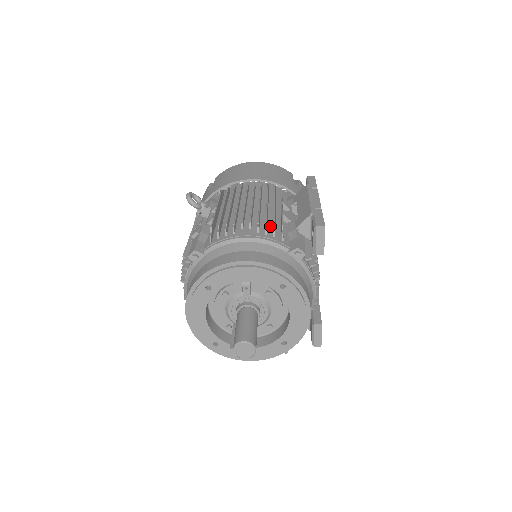
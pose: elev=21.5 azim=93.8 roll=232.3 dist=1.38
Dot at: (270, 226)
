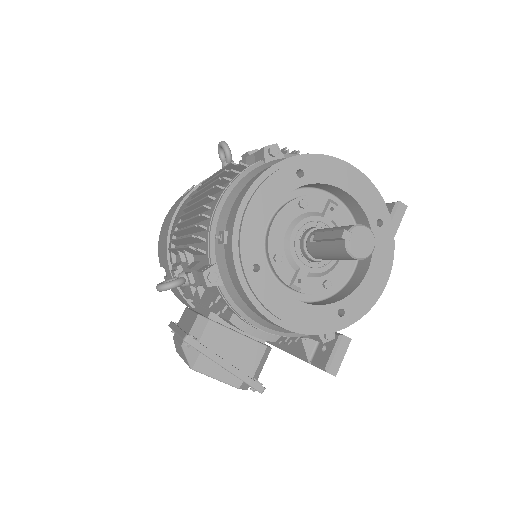
Dot at: occluded
